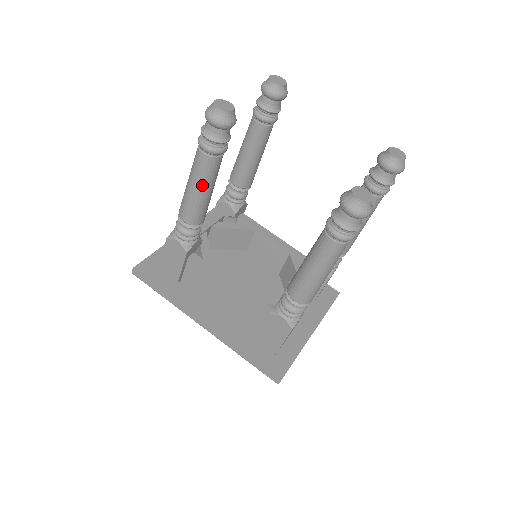
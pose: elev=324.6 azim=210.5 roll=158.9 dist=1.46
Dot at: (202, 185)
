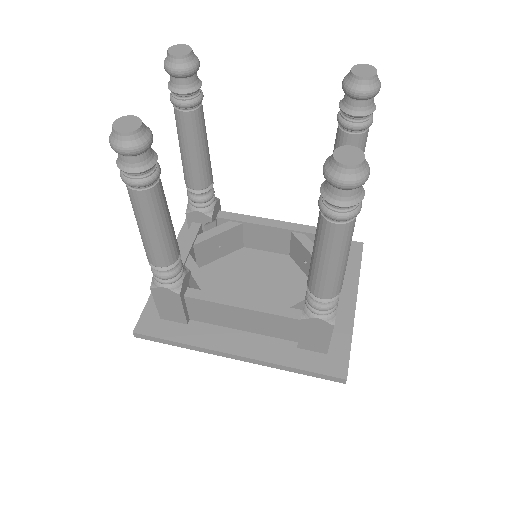
Dot at: (155, 223)
